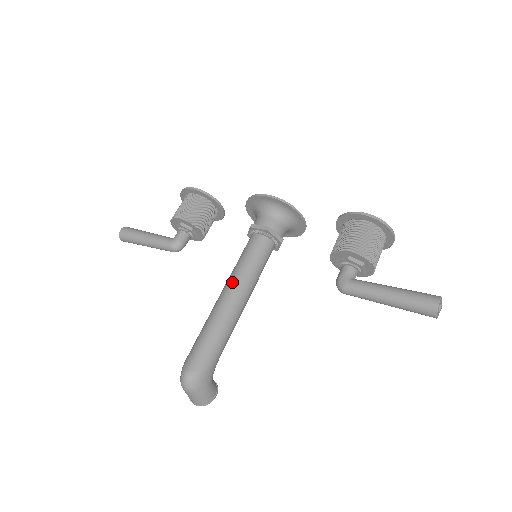
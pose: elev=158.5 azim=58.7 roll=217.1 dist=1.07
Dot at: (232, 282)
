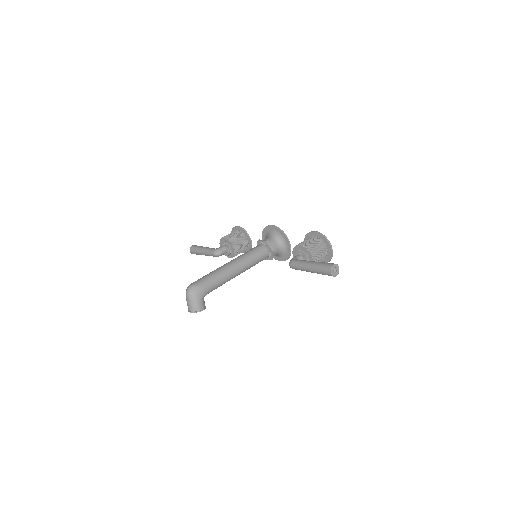
Dot at: (235, 258)
